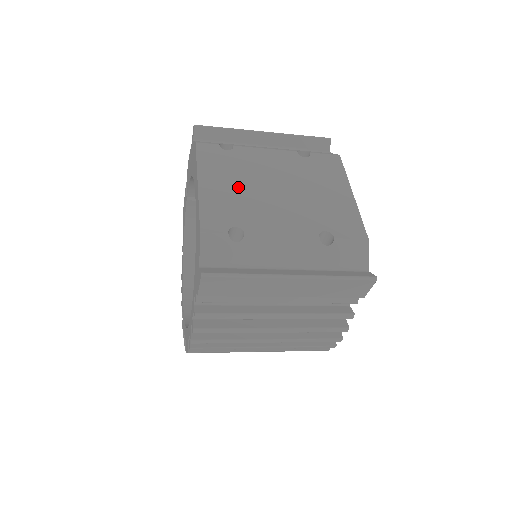
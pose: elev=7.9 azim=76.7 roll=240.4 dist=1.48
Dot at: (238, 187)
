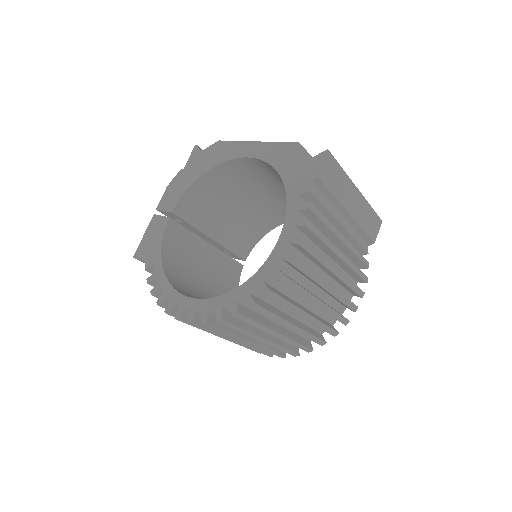
Dot at: occluded
